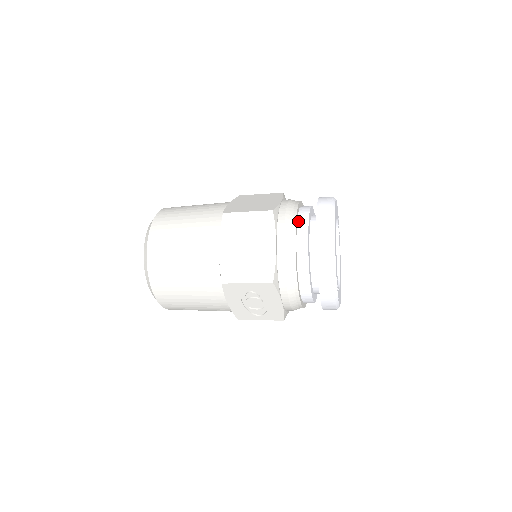
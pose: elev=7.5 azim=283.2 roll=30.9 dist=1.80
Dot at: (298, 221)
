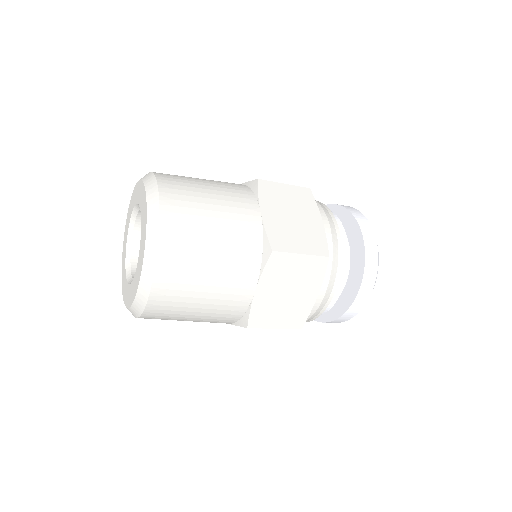
Dot at: occluded
